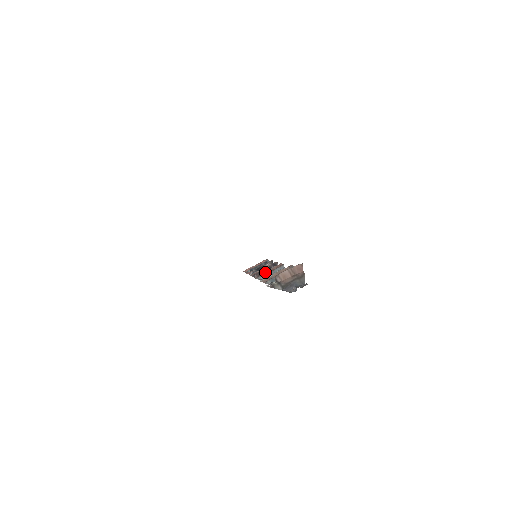
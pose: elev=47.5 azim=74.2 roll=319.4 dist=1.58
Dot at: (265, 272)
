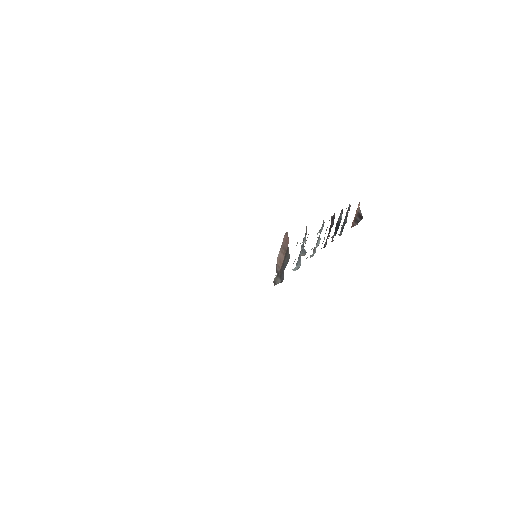
Dot at: occluded
